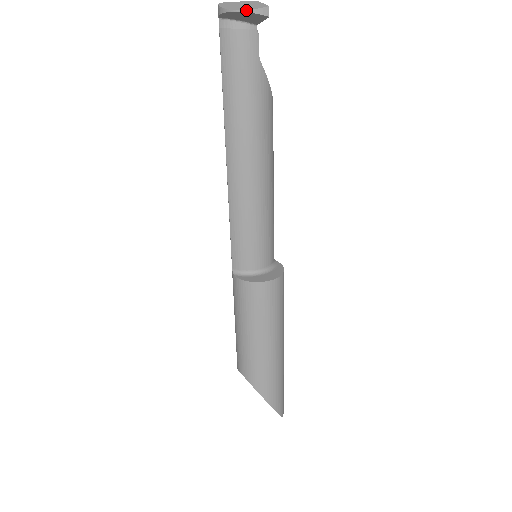
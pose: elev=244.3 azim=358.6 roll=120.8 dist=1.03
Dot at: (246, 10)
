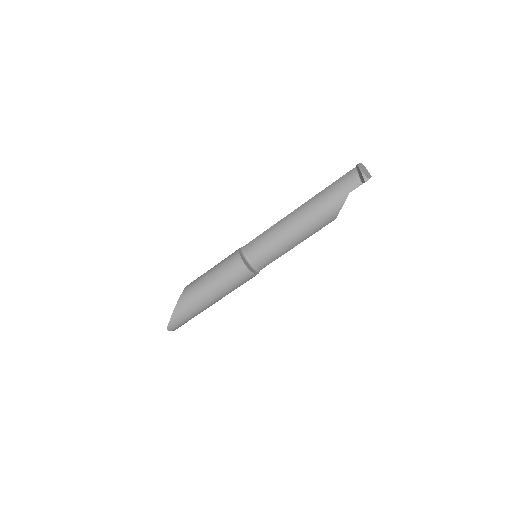
Dot at: (362, 171)
